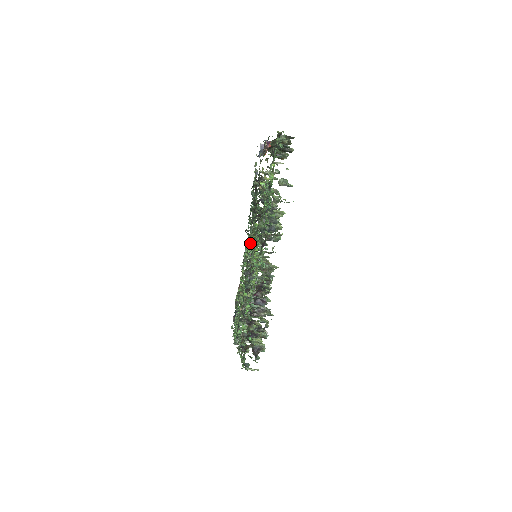
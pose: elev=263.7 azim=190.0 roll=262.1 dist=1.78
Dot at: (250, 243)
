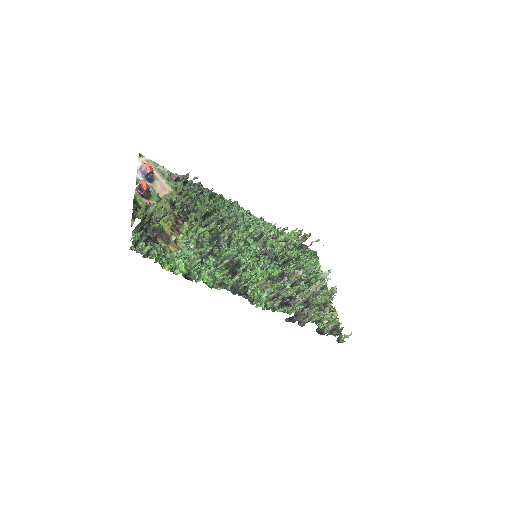
Dot at: (243, 214)
